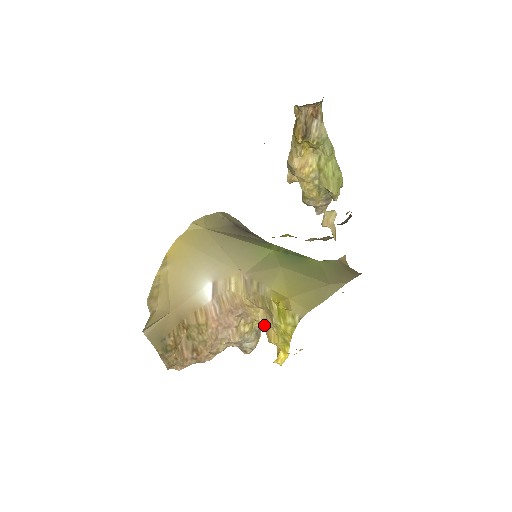
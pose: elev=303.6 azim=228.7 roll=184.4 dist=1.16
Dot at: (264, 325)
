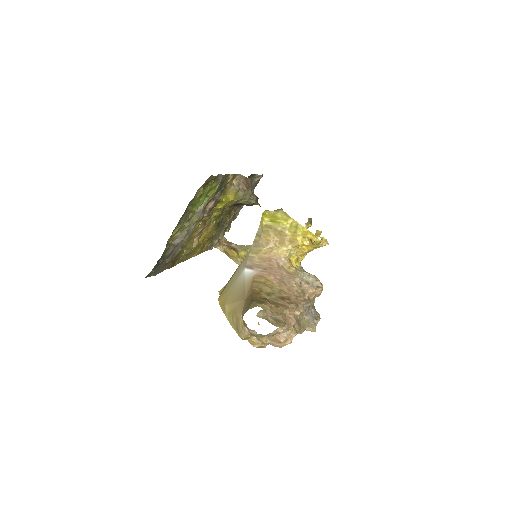
Dot at: (287, 245)
